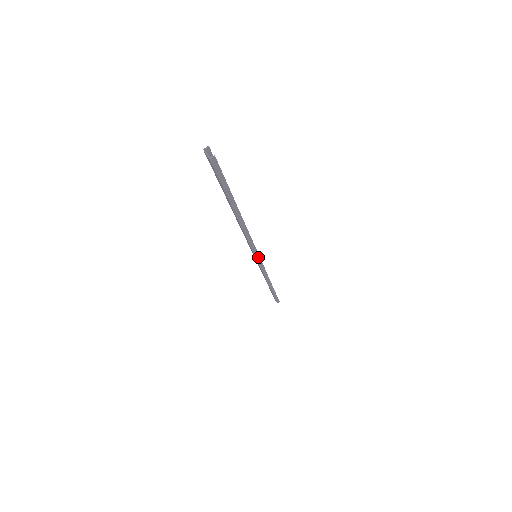
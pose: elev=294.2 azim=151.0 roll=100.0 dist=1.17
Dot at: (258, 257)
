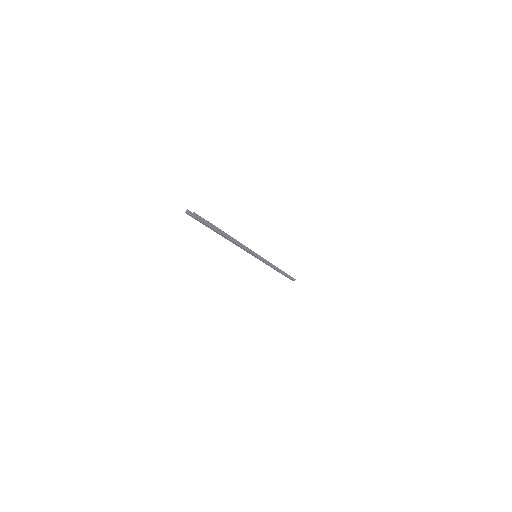
Dot at: (258, 256)
